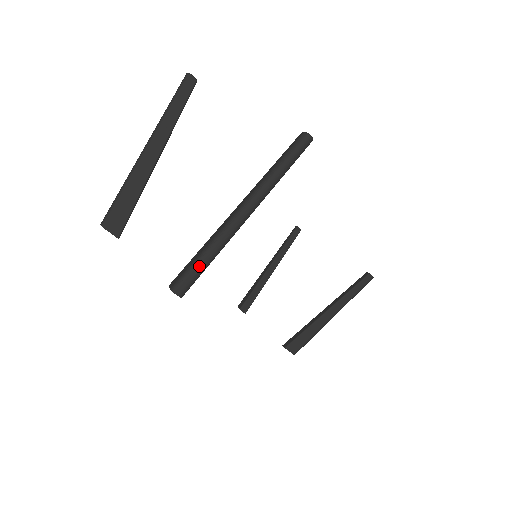
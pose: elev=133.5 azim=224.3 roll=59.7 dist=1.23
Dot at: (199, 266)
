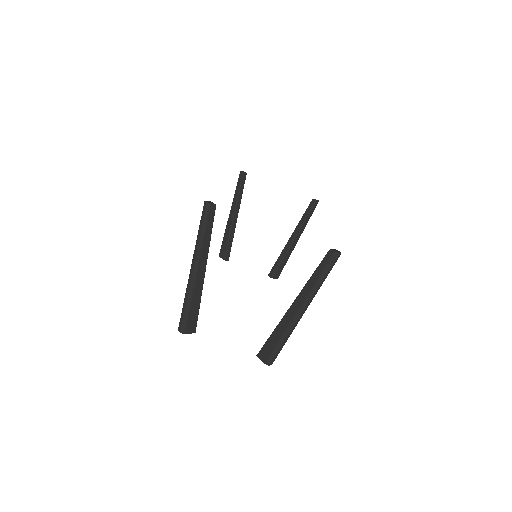
Dot at: (281, 347)
